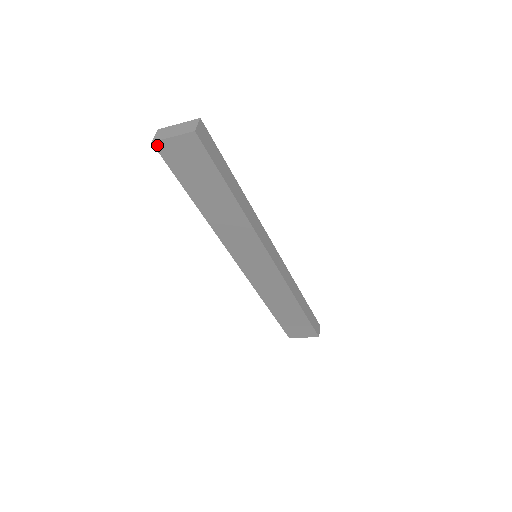
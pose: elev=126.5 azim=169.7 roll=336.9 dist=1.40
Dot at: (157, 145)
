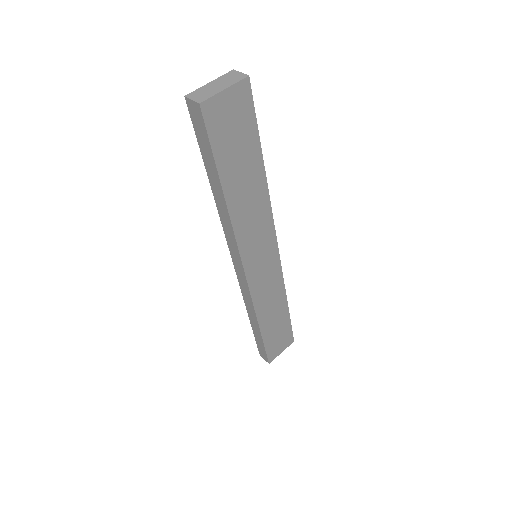
Dot at: (204, 107)
